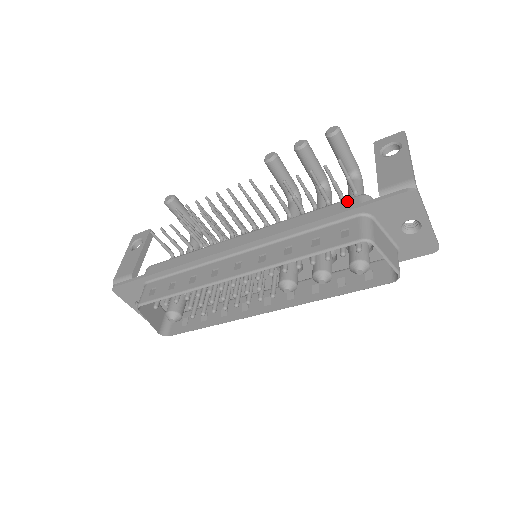
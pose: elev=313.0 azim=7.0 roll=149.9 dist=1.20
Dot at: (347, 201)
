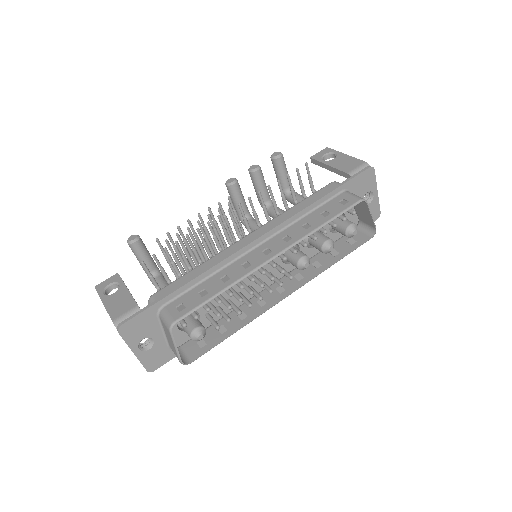
Dot at: (326, 187)
